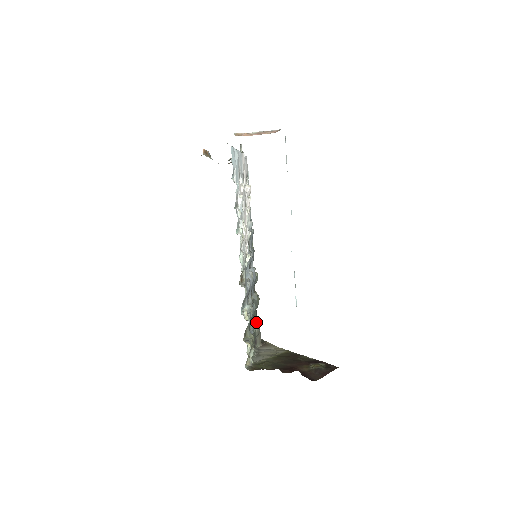
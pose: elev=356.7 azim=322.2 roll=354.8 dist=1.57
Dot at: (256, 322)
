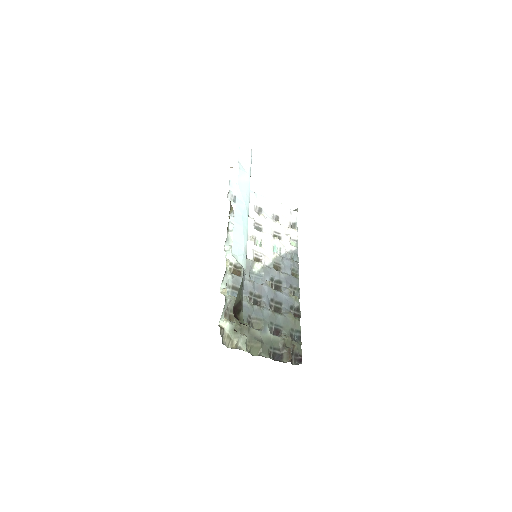
Dot at: (284, 337)
